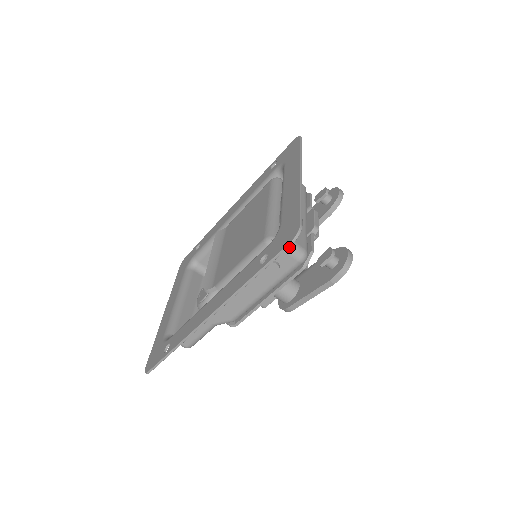
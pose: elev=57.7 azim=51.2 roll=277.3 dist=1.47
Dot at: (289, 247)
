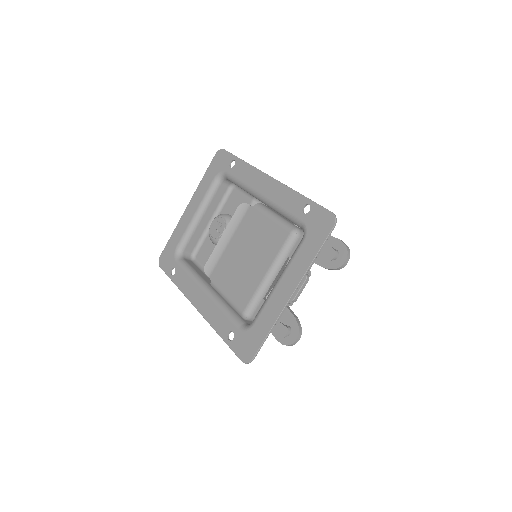
Dot at: occluded
